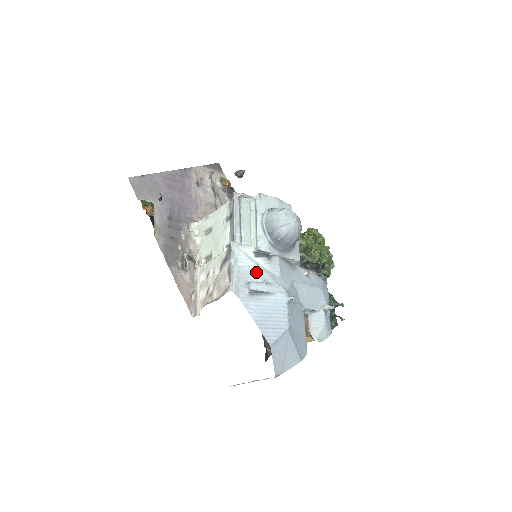
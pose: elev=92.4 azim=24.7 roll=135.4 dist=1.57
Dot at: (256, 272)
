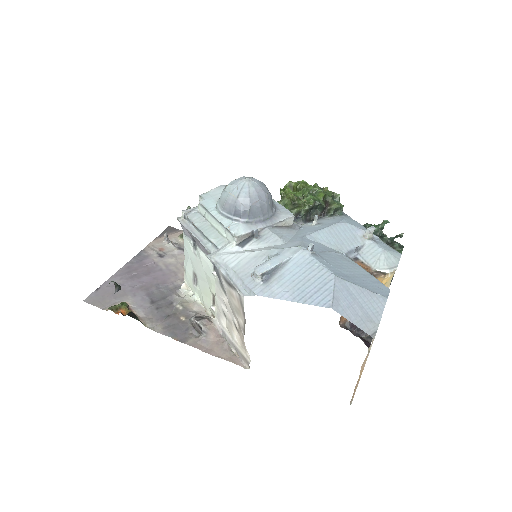
Dot at: (254, 258)
